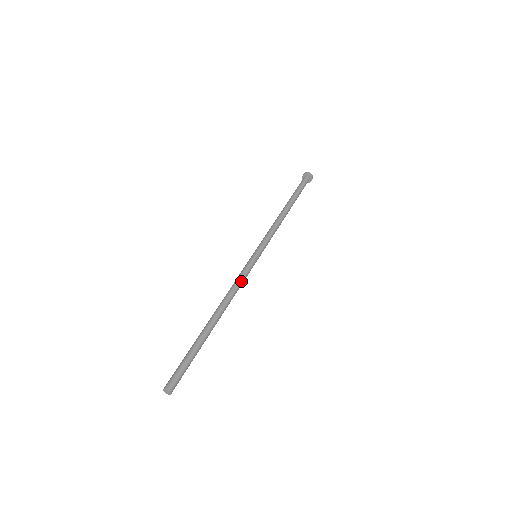
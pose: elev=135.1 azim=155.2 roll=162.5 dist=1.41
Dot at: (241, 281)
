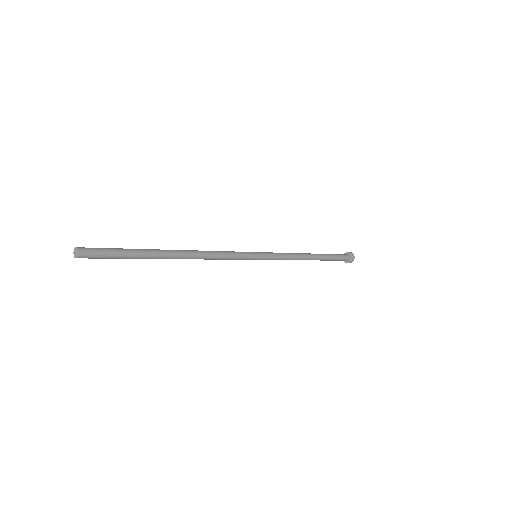
Dot at: (225, 252)
